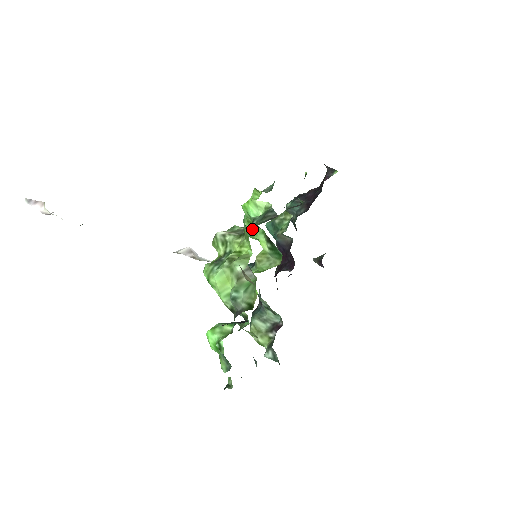
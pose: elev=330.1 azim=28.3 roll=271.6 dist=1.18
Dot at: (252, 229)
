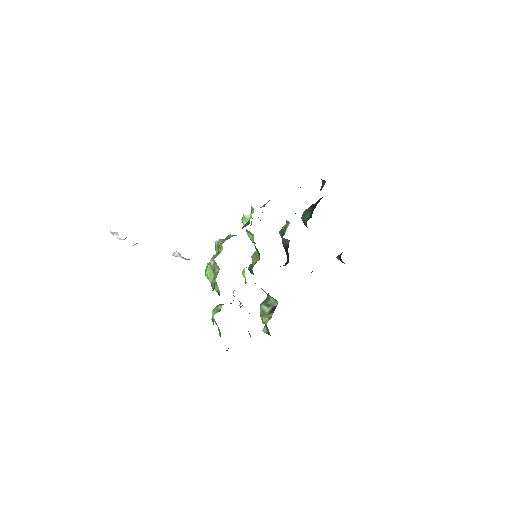
Dot at: (251, 236)
